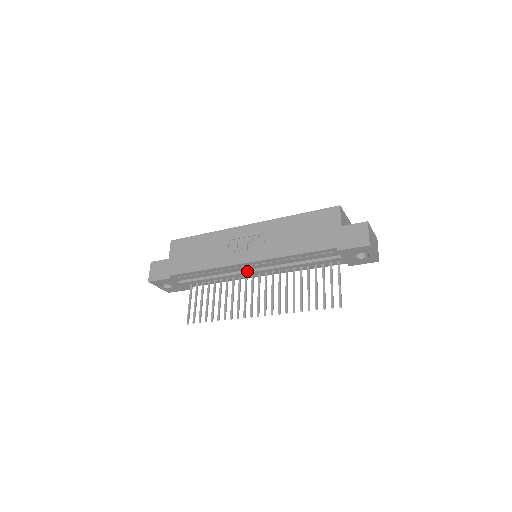
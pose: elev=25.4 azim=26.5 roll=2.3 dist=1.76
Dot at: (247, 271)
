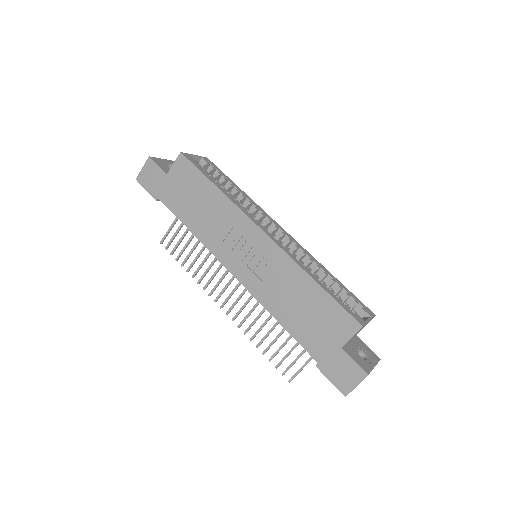
Dot at: occluded
